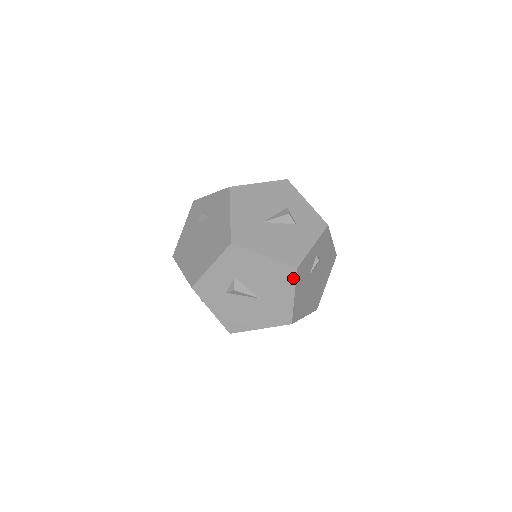
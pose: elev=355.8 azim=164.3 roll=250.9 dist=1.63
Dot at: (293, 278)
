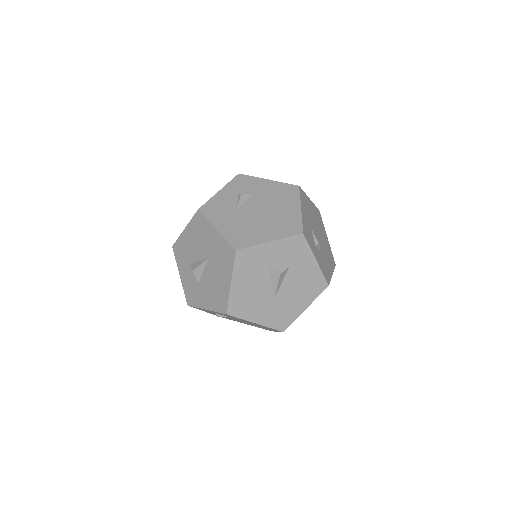
Dot at: occluded
